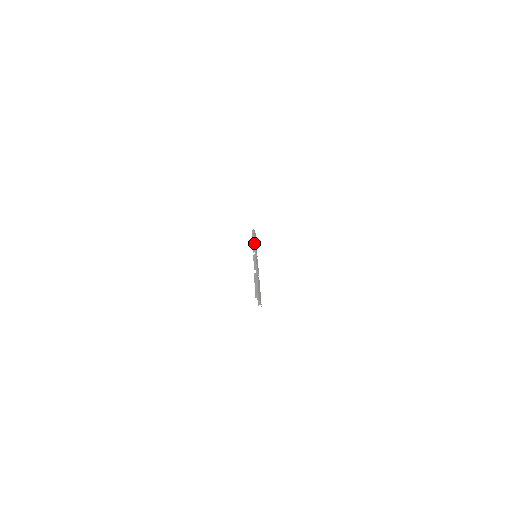
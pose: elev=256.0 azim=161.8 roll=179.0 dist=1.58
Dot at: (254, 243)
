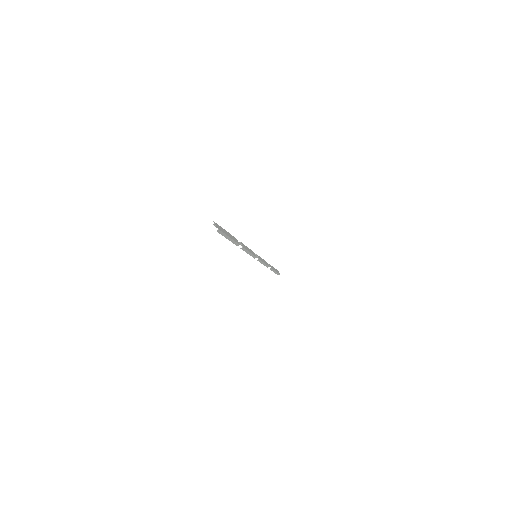
Dot at: occluded
